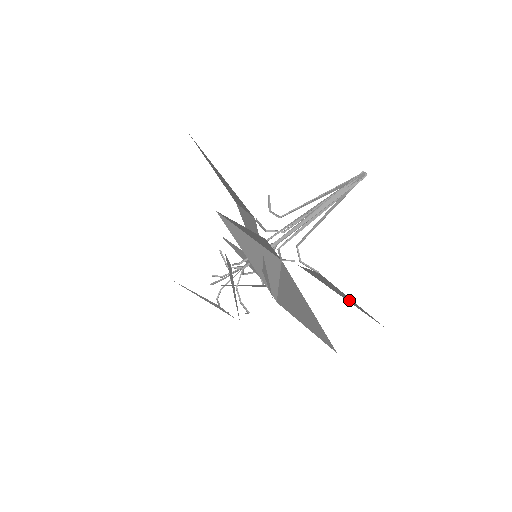
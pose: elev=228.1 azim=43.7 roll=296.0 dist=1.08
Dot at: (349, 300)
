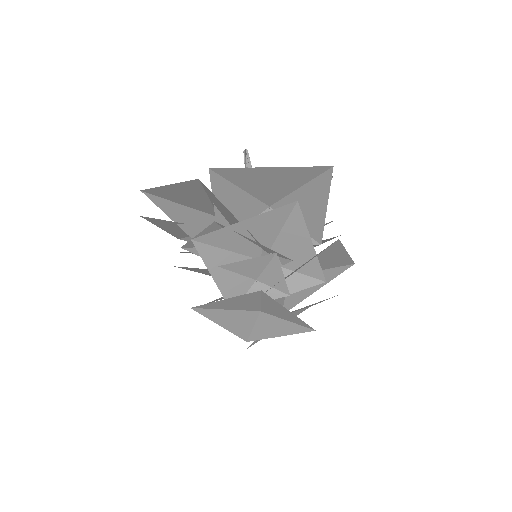
Dot at: (314, 196)
